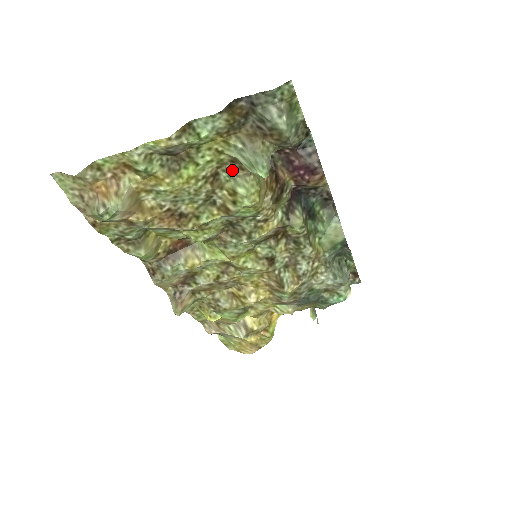
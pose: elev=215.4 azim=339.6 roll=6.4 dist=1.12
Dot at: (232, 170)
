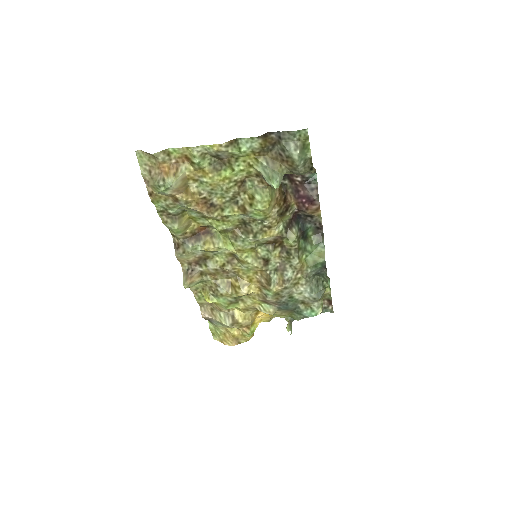
Dot at: (255, 182)
